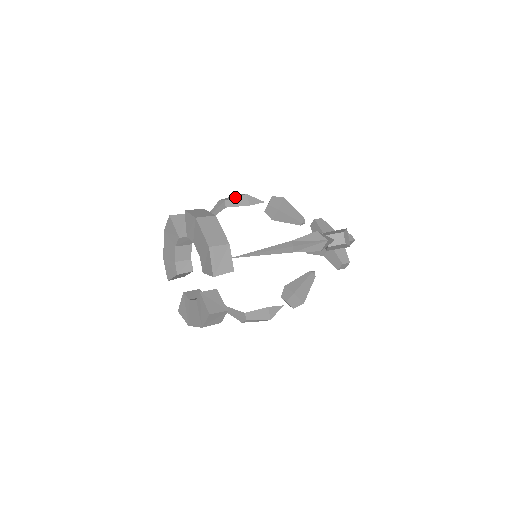
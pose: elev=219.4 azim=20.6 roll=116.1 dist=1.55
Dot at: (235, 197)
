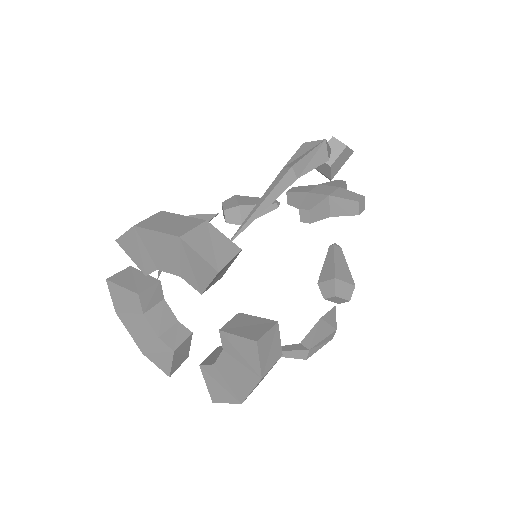
Dot at: occluded
